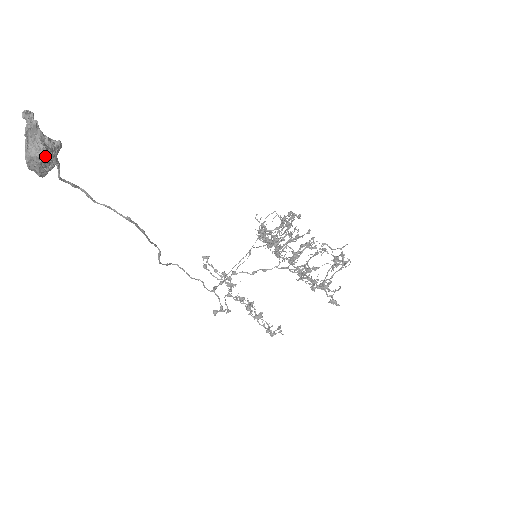
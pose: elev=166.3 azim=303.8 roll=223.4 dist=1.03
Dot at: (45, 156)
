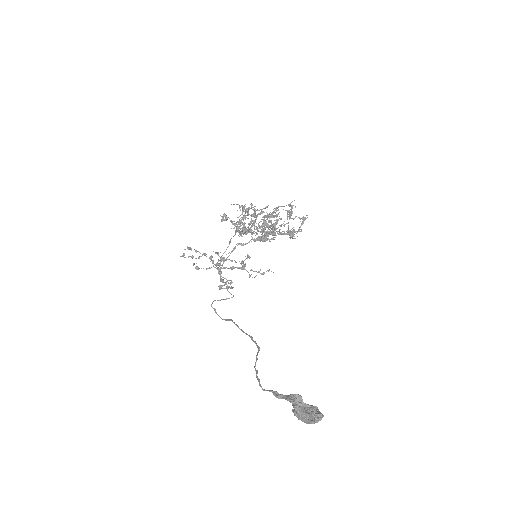
Dot at: occluded
